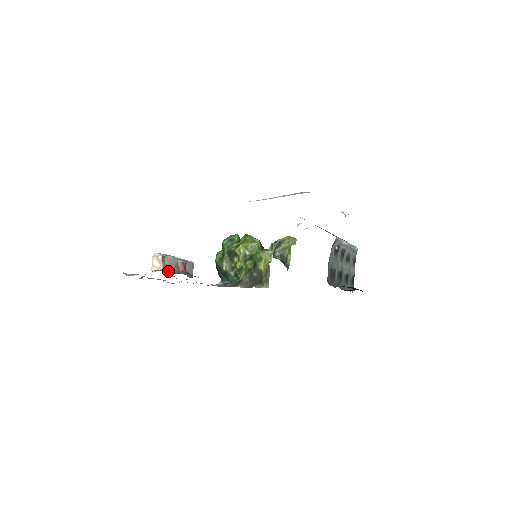
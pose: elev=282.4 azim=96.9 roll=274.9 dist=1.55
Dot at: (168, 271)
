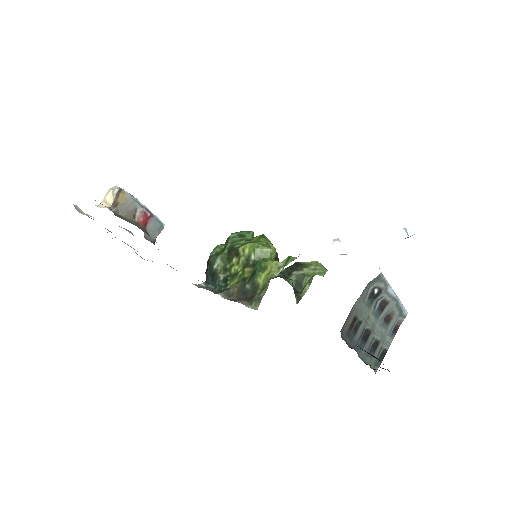
Dot at: (116, 211)
